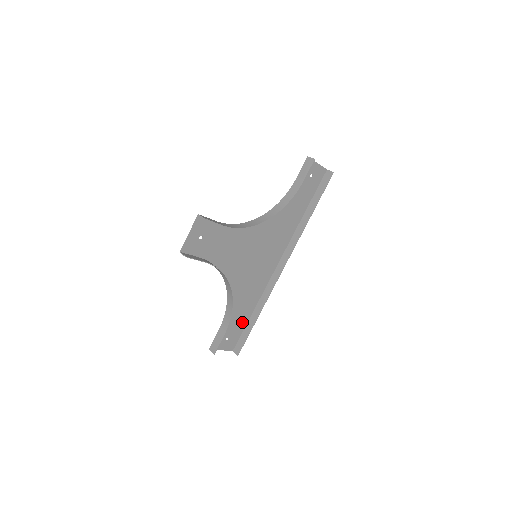
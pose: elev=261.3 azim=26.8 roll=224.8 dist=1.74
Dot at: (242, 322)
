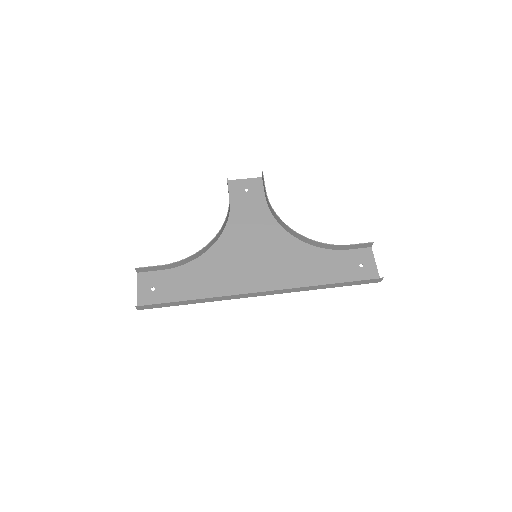
Dot at: (178, 296)
